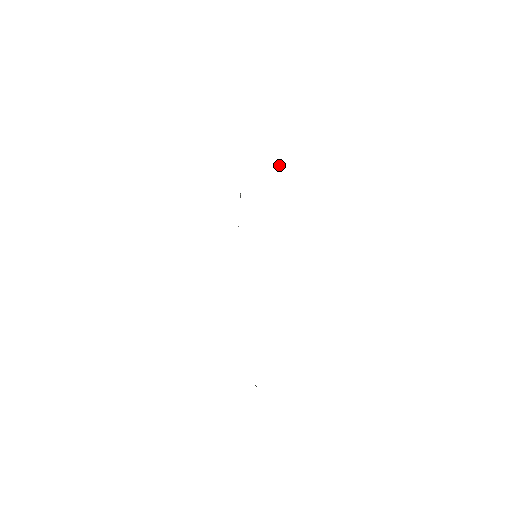
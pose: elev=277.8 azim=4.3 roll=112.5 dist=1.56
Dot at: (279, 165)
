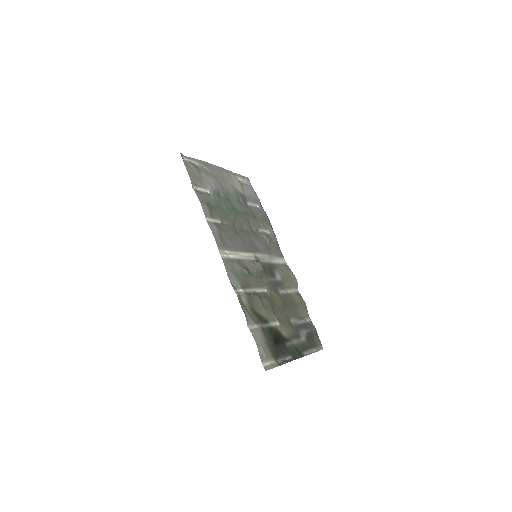
Dot at: (209, 189)
